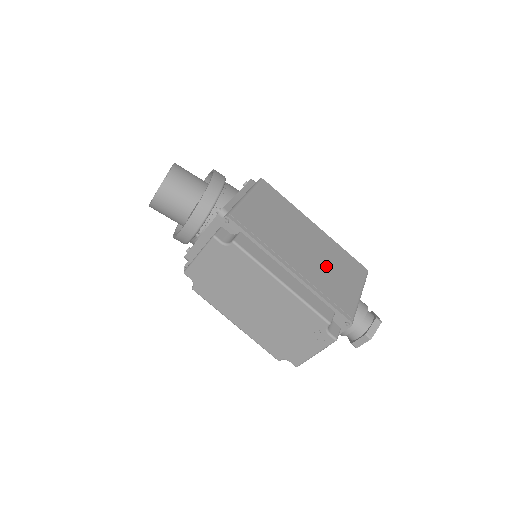
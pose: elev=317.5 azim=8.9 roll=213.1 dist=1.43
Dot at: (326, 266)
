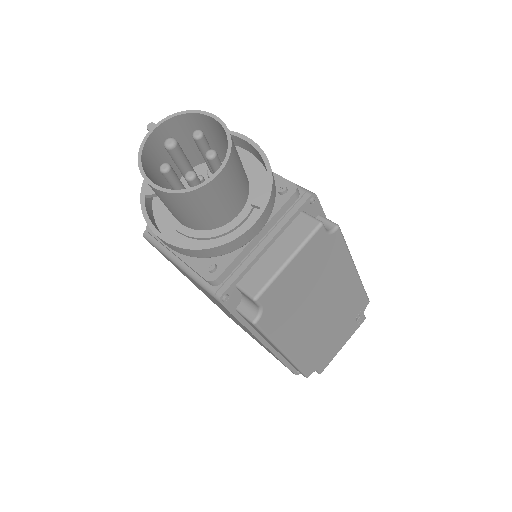
Dot at: occluded
